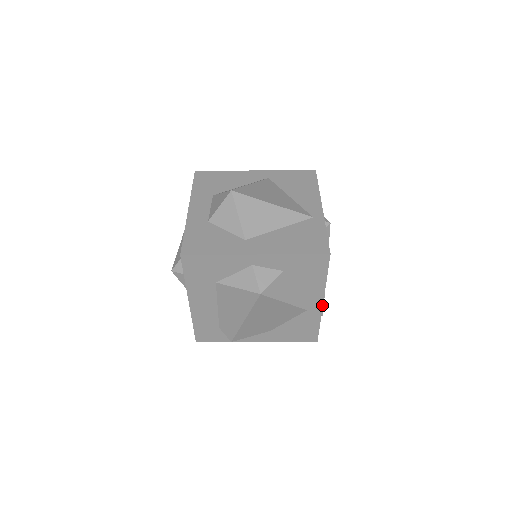
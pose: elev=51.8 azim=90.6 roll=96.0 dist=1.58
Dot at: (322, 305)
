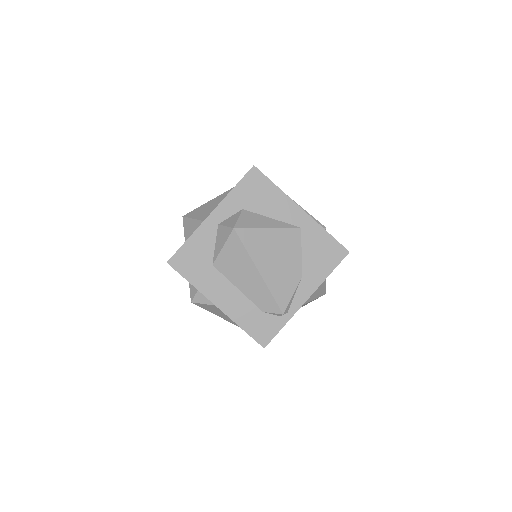
Dot at: (305, 212)
